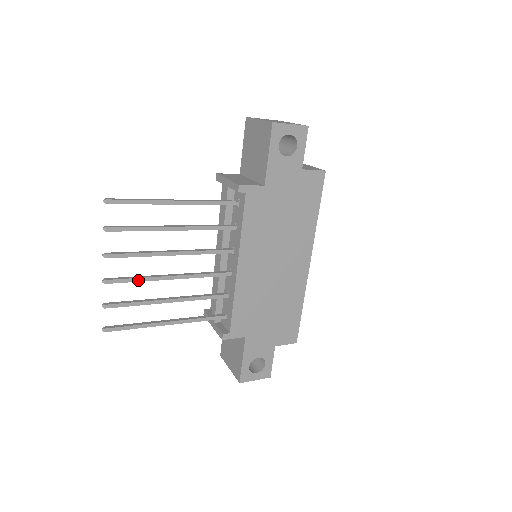
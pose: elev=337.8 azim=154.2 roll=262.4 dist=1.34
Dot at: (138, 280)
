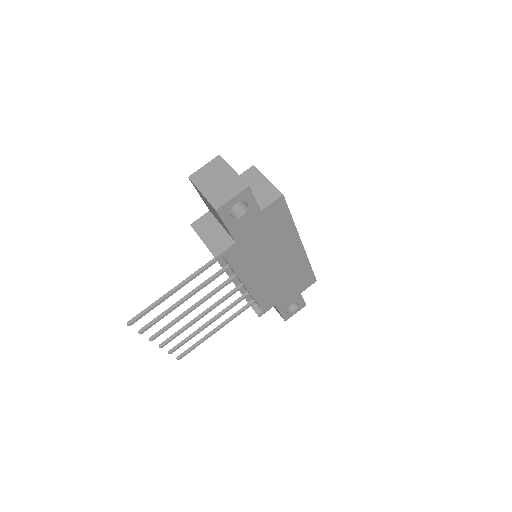
Dot at: occluded
